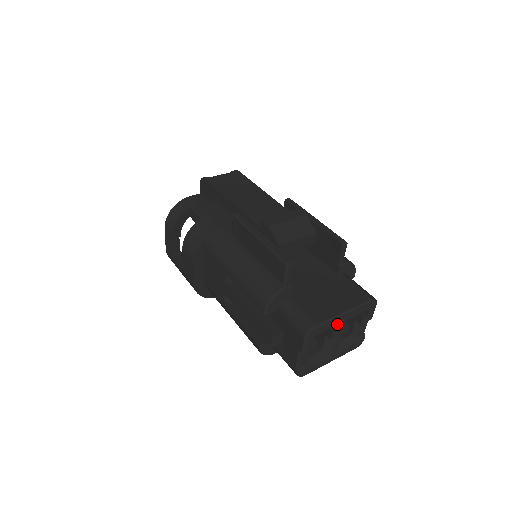
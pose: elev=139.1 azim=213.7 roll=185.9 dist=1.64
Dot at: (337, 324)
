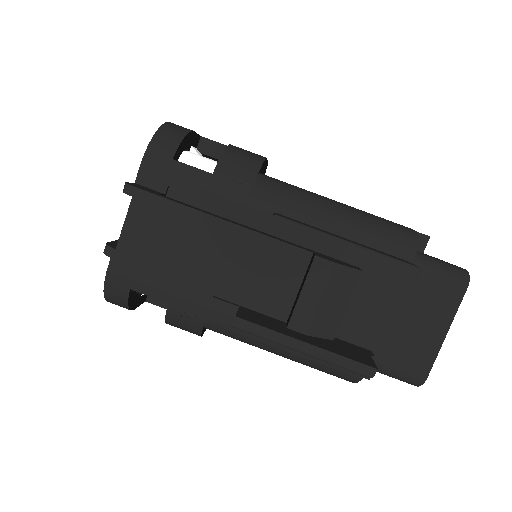
Dot at: occluded
